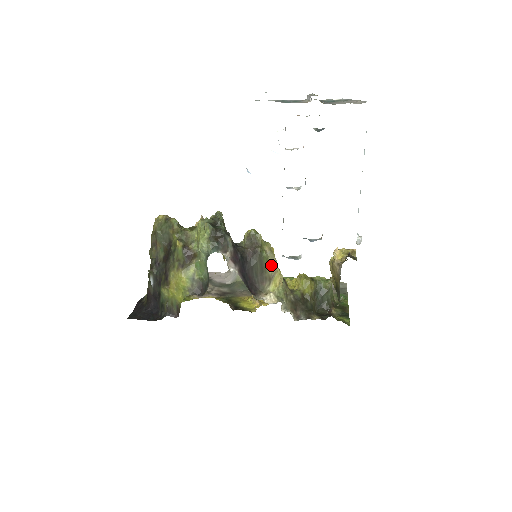
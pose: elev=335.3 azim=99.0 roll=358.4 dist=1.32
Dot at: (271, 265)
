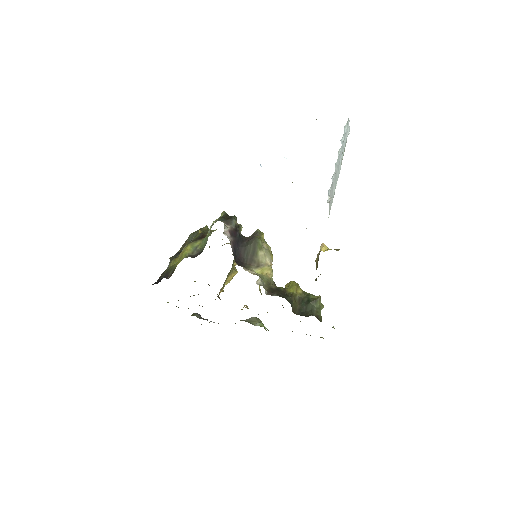
Dot at: (264, 255)
